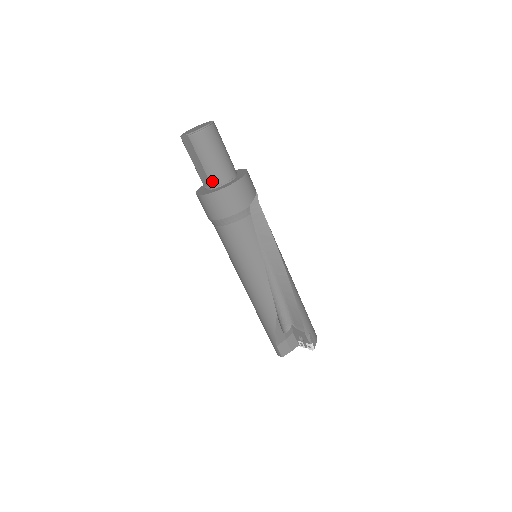
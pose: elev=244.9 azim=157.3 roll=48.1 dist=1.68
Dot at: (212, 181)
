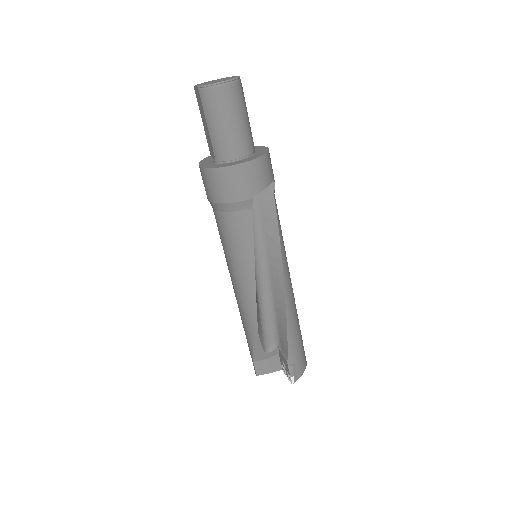
Dot at: (216, 153)
